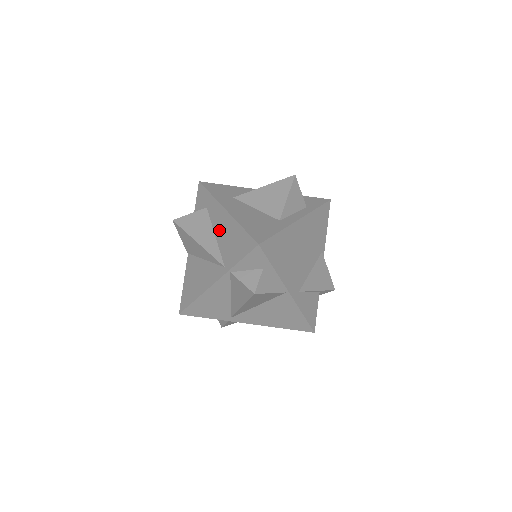
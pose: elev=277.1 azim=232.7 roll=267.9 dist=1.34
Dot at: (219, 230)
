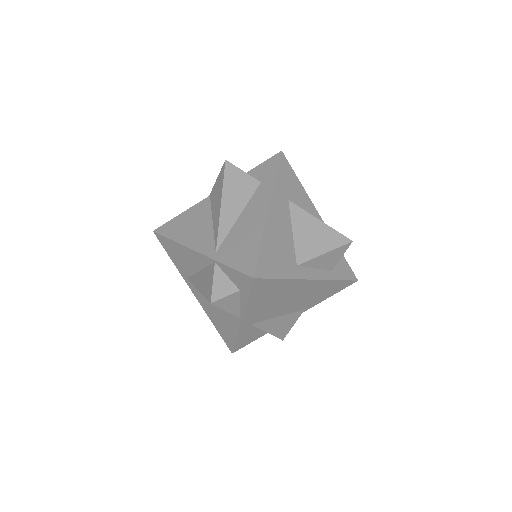
Dot at: (246, 217)
